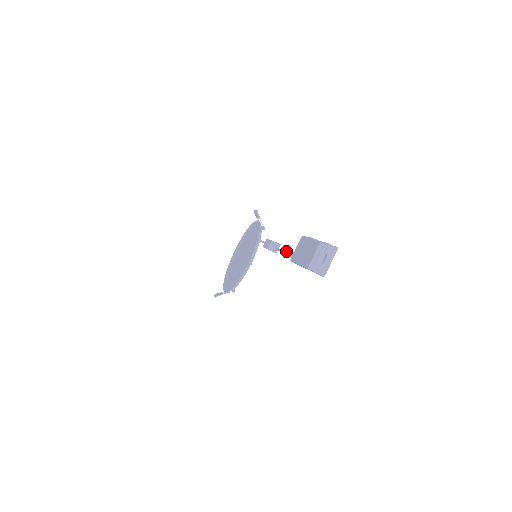
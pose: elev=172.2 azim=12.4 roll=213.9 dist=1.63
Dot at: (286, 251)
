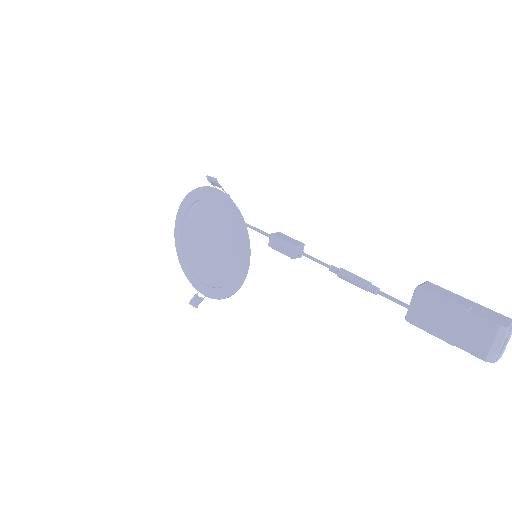
Dot at: (359, 283)
